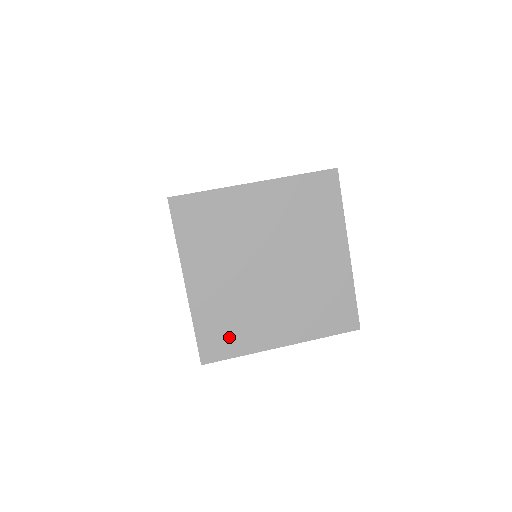
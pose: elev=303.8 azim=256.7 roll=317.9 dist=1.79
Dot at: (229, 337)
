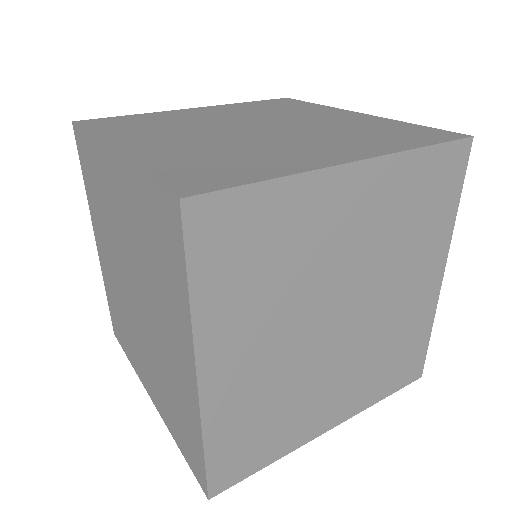
Dot at: (259, 443)
